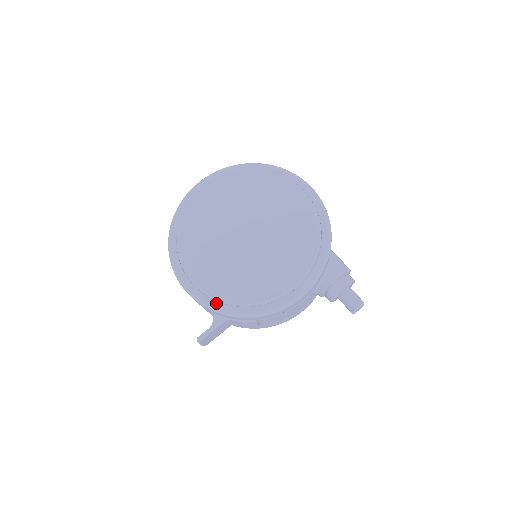
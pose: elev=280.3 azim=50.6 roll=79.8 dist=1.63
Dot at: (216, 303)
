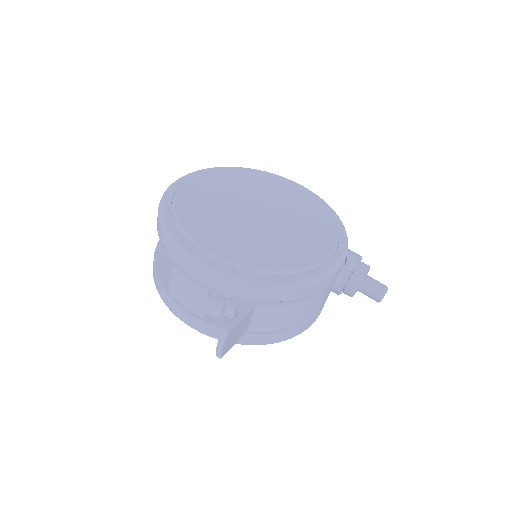
Dot at: (247, 274)
